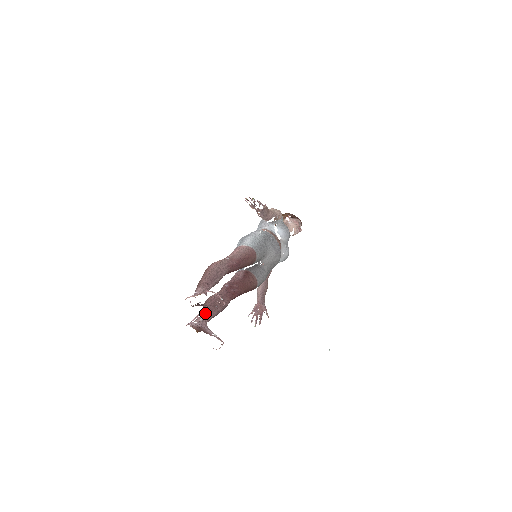
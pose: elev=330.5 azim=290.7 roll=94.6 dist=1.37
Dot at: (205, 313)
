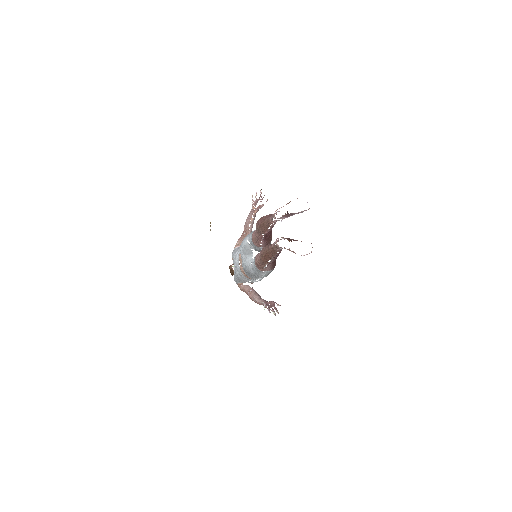
Dot at: occluded
